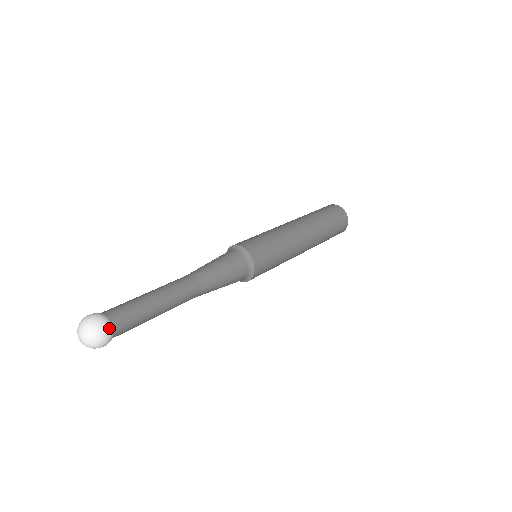
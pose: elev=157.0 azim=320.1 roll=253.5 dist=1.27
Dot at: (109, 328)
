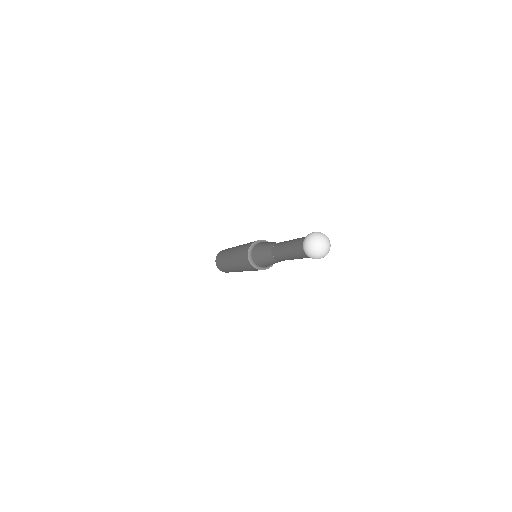
Dot at: occluded
